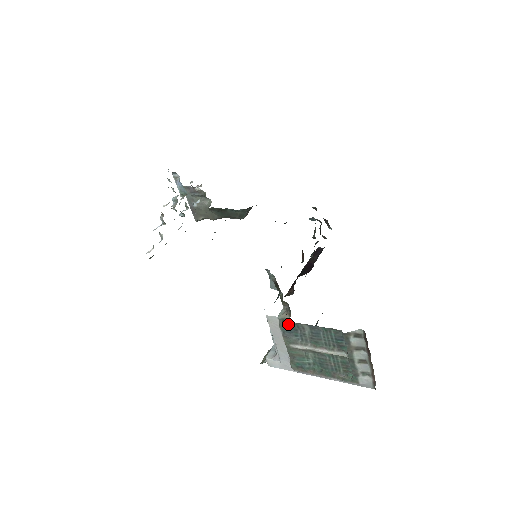
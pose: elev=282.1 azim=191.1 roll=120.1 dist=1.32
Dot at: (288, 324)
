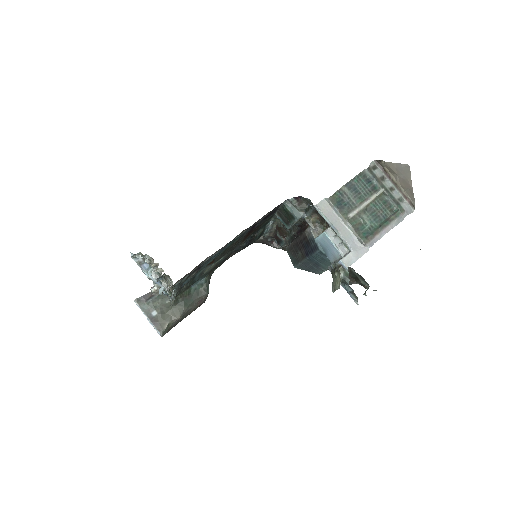
Dot at: (335, 196)
